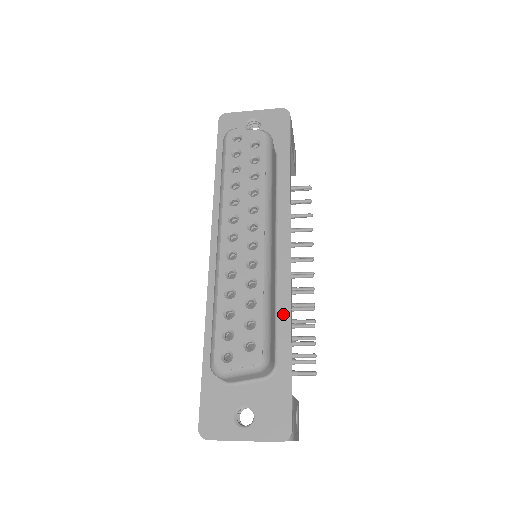
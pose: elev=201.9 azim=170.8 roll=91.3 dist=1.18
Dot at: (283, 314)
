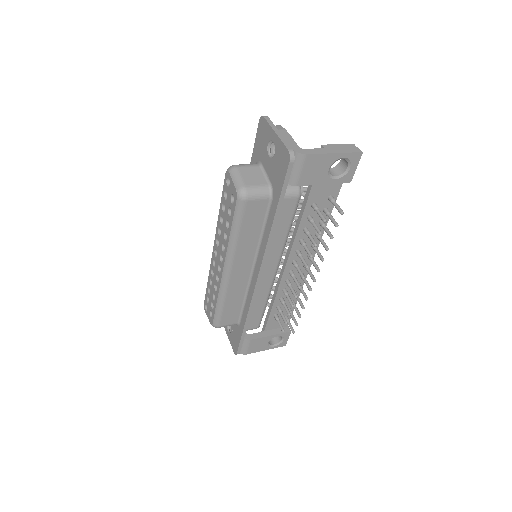
Dot at: (246, 306)
